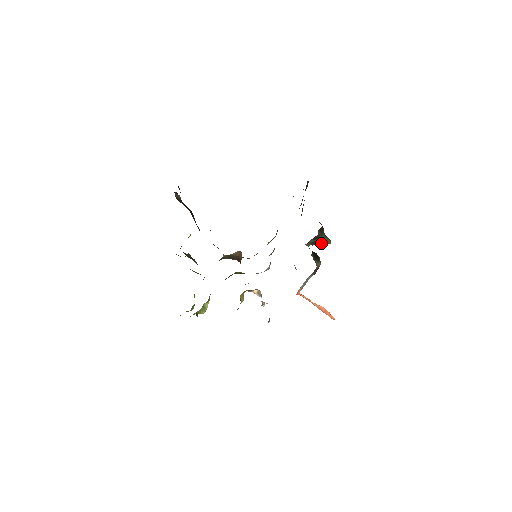
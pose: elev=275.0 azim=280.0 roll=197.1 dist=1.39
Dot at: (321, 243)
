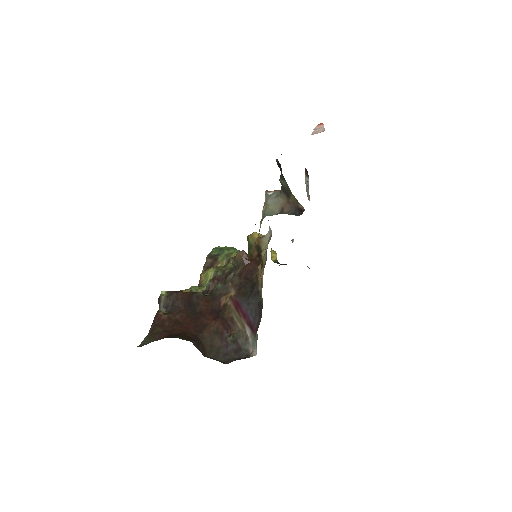
Dot at: (294, 202)
